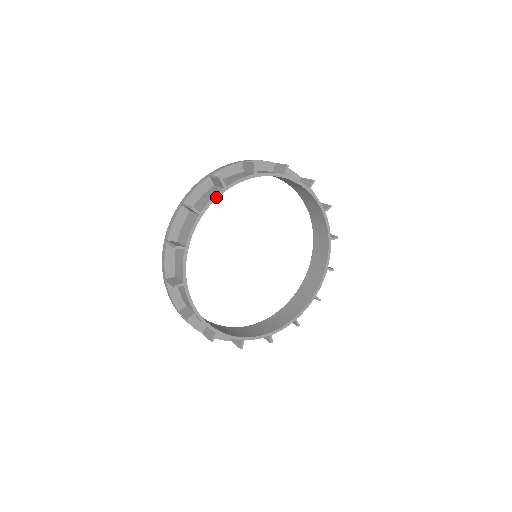
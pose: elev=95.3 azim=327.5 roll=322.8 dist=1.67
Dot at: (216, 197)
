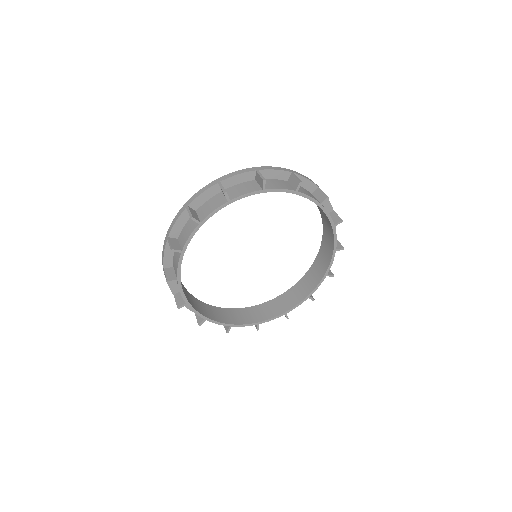
Dot at: (218, 209)
